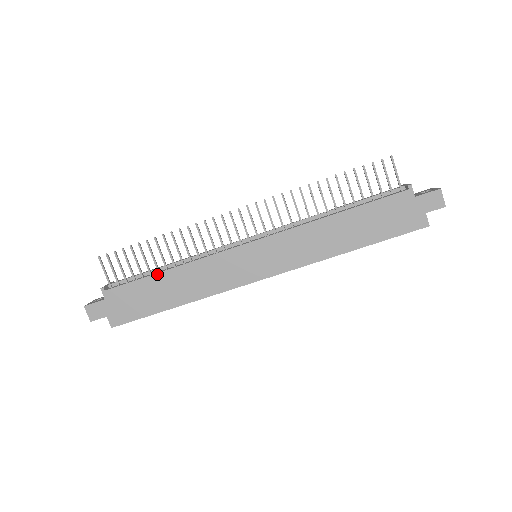
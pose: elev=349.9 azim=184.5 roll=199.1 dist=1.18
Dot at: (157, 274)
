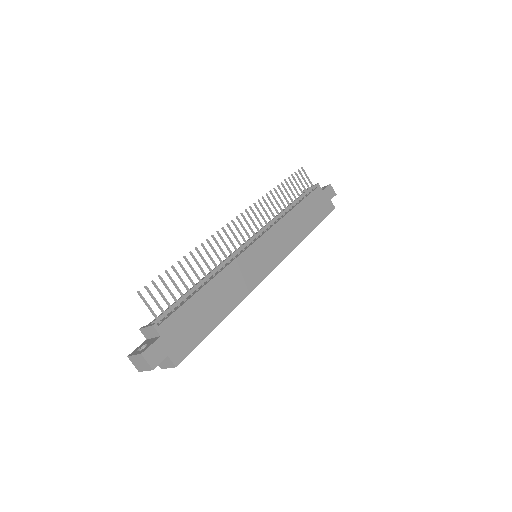
Dot at: (200, 291)
